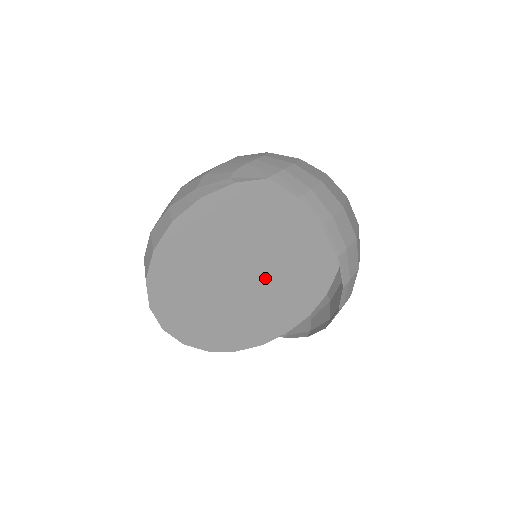
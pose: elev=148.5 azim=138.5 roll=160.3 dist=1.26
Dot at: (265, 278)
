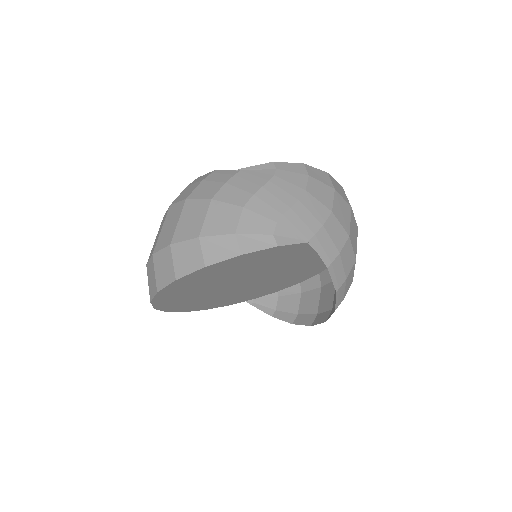
Dot at: (259, 281)
